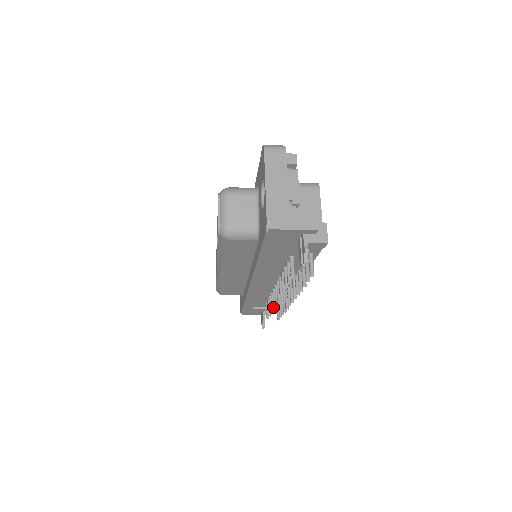
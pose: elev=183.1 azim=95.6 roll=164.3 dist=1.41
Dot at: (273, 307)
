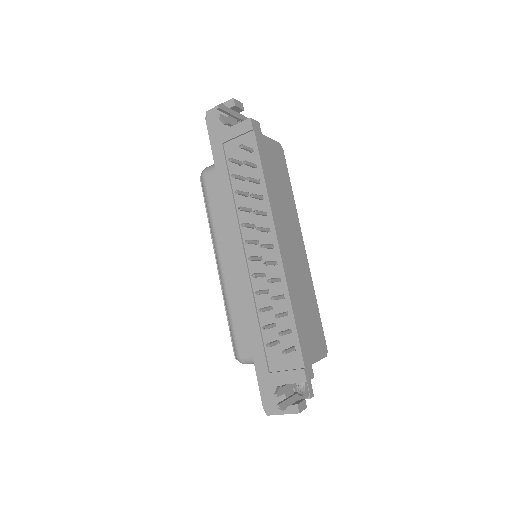
Dot at: (251, 275)
